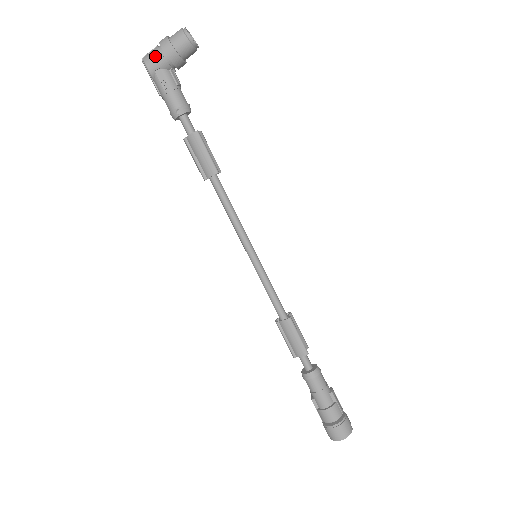
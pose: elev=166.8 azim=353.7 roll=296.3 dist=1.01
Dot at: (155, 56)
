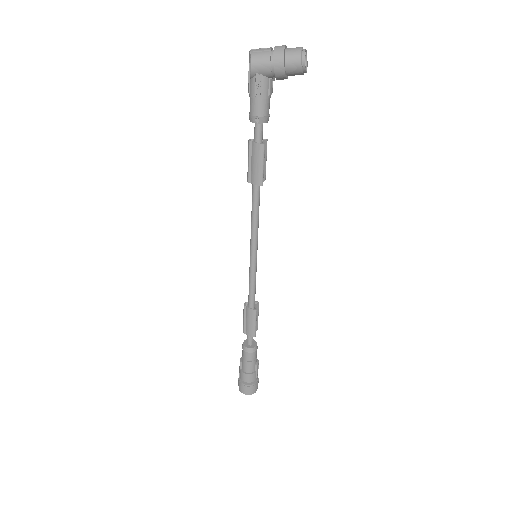
Dot at: (264, 61)
